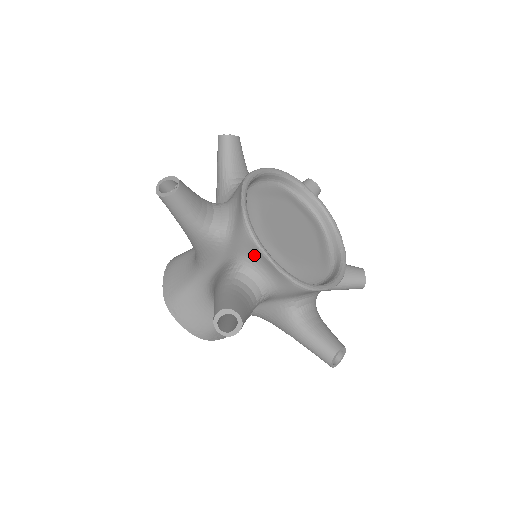
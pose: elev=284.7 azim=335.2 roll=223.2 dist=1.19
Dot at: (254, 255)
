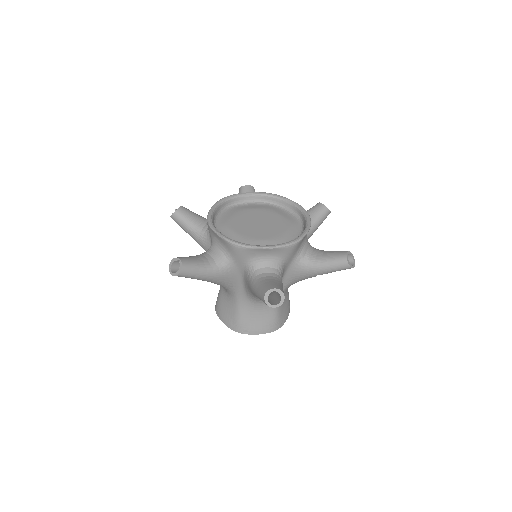
Dot at: (253, 254)
